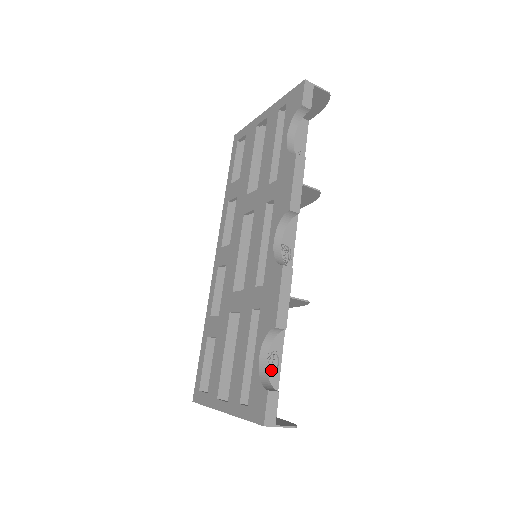
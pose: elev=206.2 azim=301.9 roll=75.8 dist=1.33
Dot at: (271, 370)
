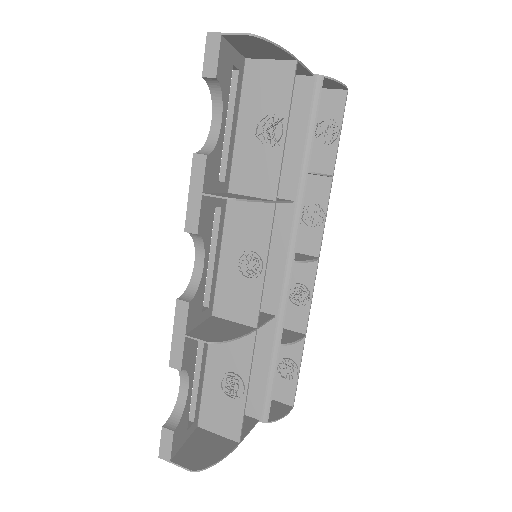
Dot at: (232, 395)
